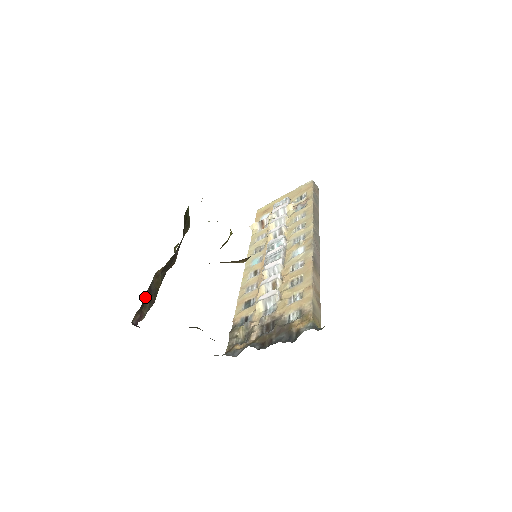
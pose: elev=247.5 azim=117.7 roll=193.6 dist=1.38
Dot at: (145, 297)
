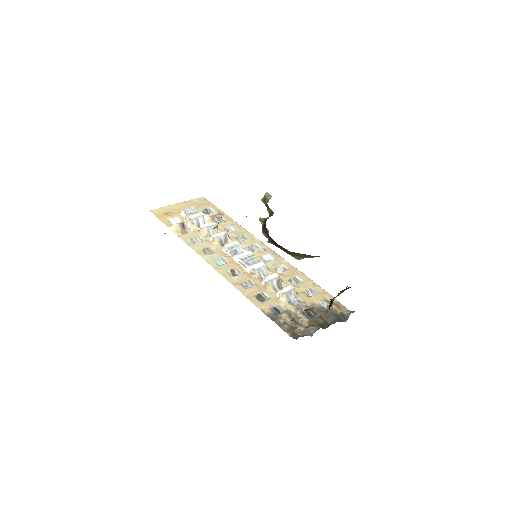
Dot at: occluded
